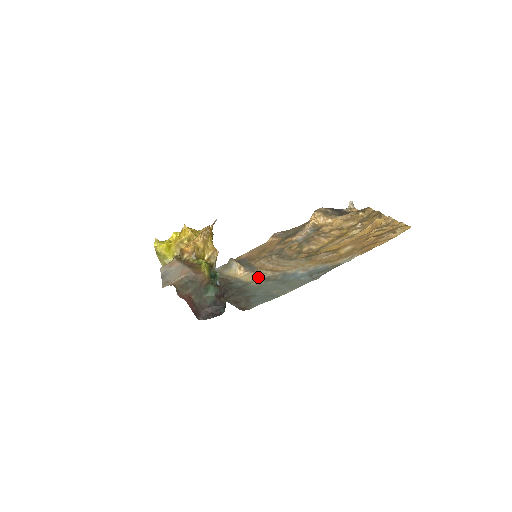
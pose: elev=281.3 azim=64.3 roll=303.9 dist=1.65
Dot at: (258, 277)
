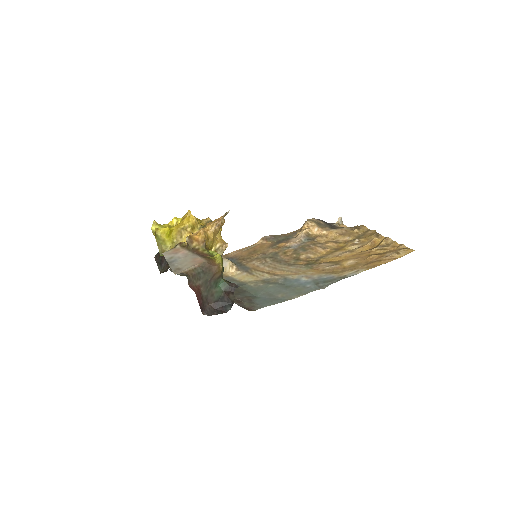
Dot at: (255, 278)
